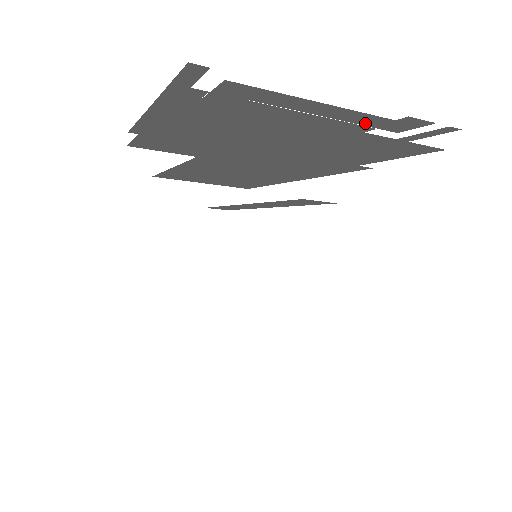
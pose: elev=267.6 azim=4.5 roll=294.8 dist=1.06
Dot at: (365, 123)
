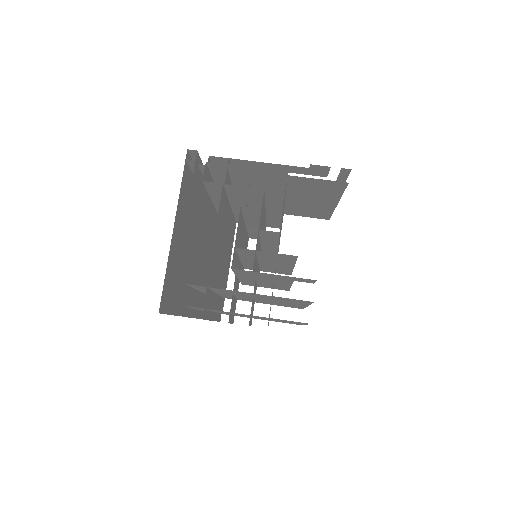
Dot at: (300, 172)
